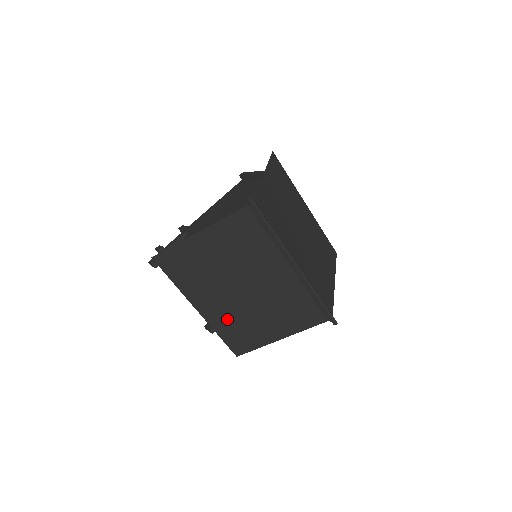
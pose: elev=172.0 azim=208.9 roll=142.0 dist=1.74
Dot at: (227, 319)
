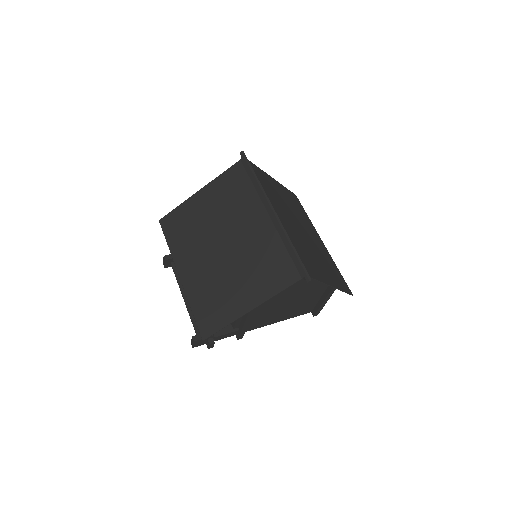
Dot at: (203, 285)
